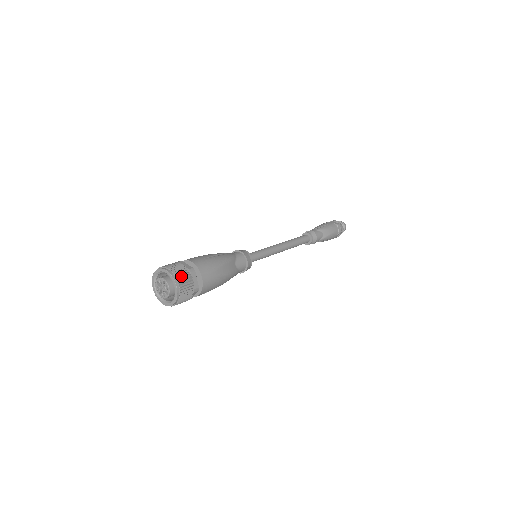
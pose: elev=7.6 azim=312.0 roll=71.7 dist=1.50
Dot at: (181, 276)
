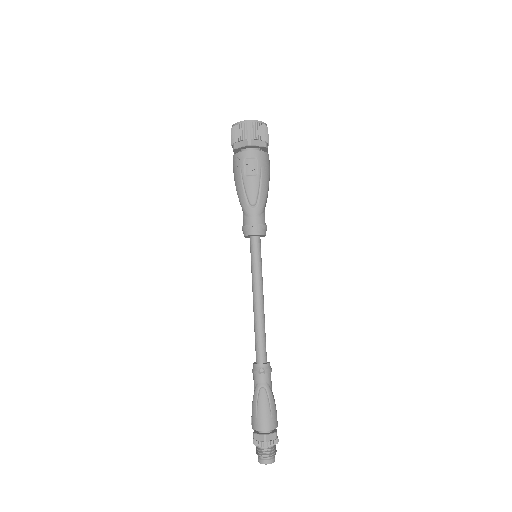
Dot at: occluded
